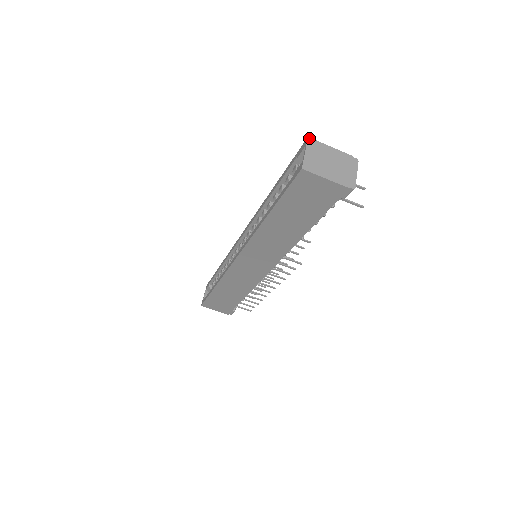
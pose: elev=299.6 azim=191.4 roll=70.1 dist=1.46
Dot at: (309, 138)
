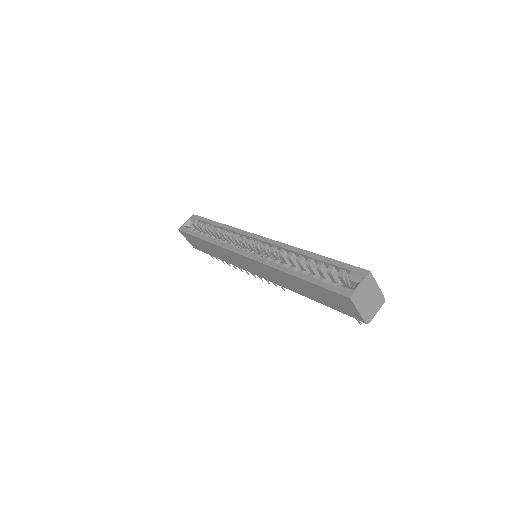
Dot at: (370, 272)
